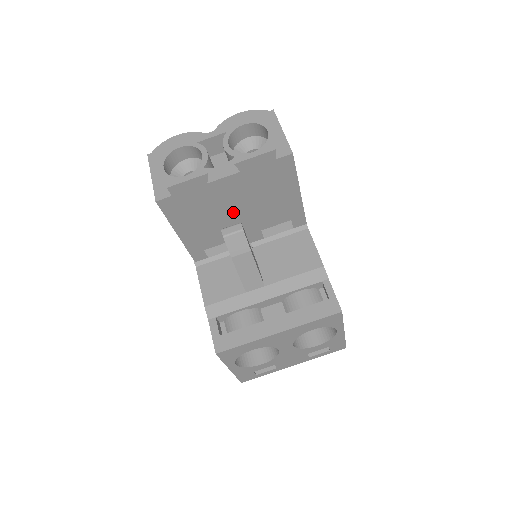
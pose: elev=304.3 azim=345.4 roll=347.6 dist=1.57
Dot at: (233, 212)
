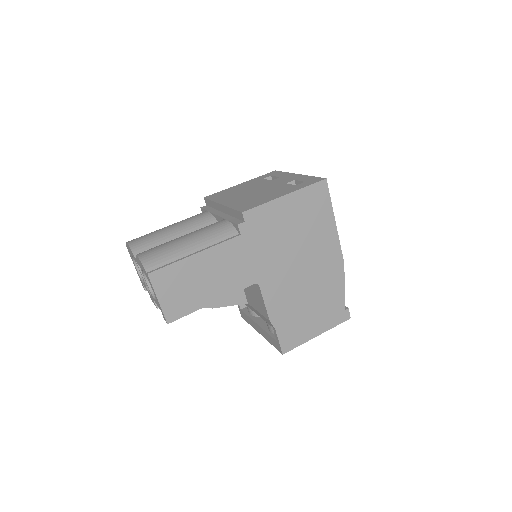
Dot at: occluded
